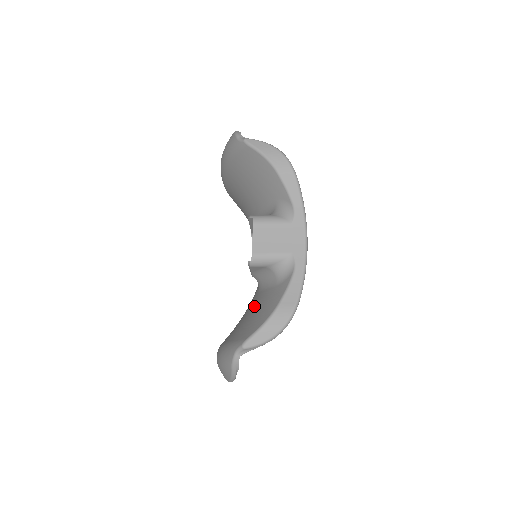
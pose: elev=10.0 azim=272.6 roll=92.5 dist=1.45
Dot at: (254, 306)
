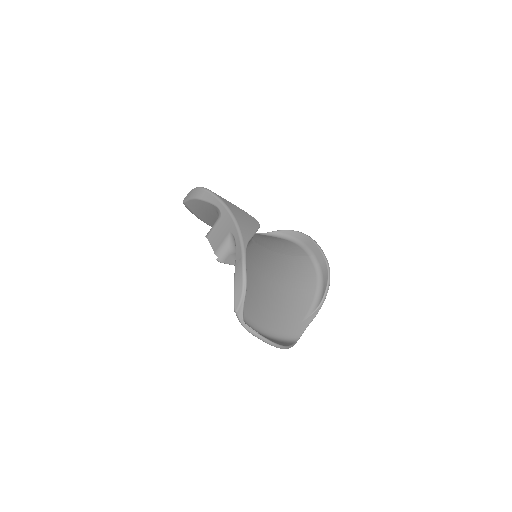
Dot at: occluded
